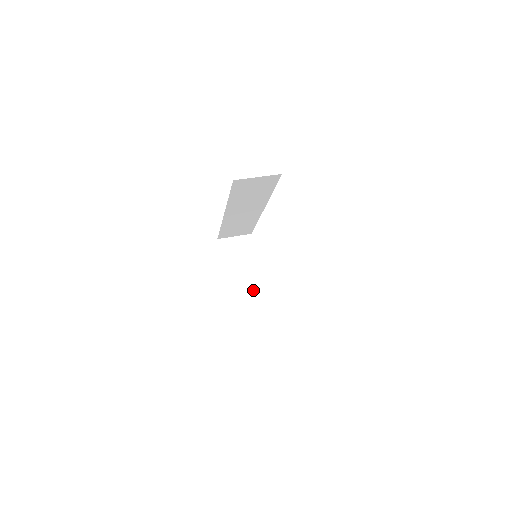
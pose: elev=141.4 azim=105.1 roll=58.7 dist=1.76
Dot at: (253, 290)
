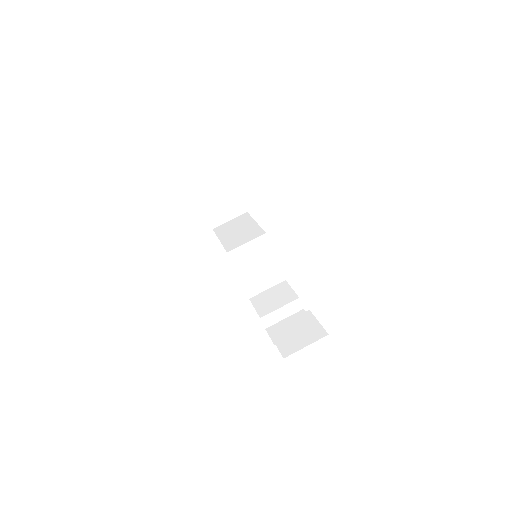
Dot at: (253, 268)
